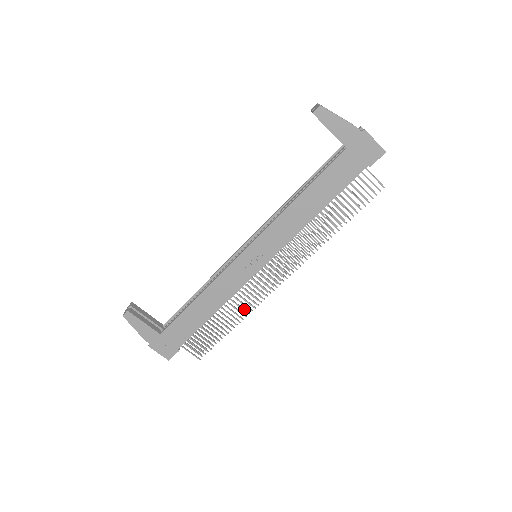
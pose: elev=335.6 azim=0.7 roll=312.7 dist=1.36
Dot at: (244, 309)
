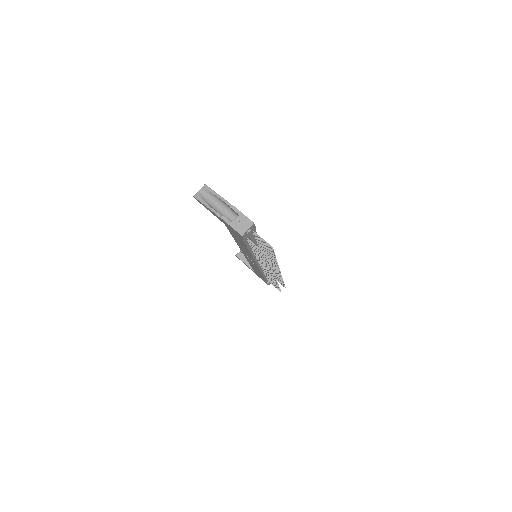
Dot at: occluded
